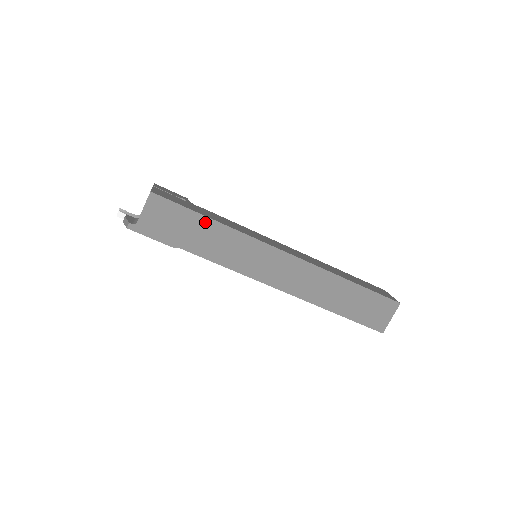
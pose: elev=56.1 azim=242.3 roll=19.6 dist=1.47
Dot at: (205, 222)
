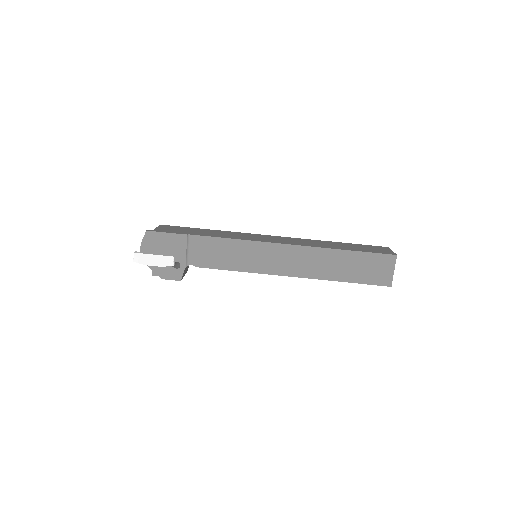
Dot at: (205, 230)
